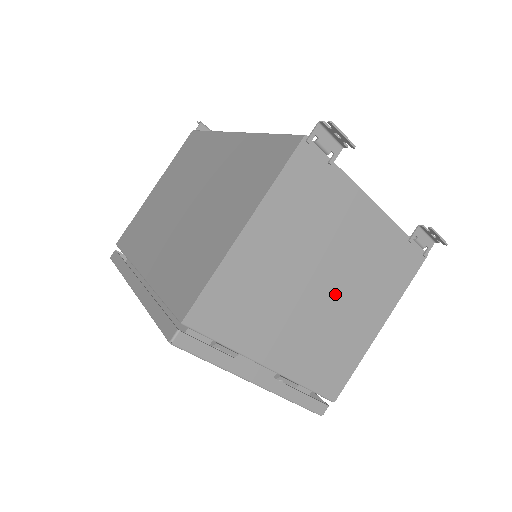
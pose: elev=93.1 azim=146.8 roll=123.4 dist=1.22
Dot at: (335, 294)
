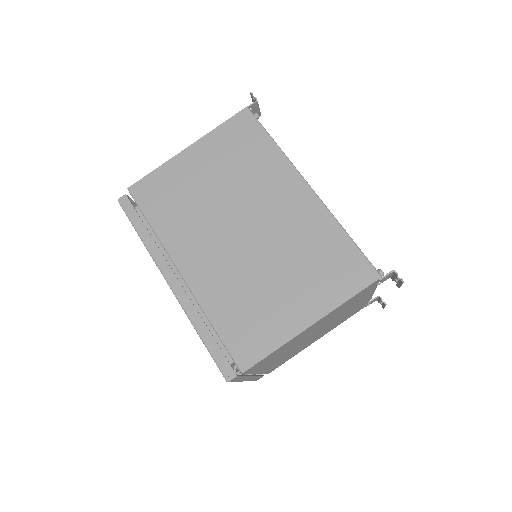
Dot at: (316, 335)
